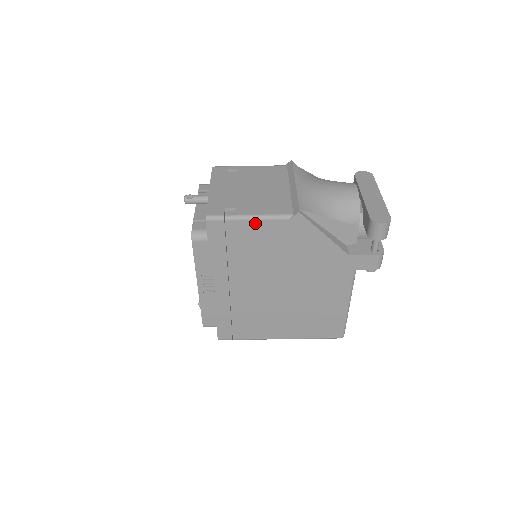
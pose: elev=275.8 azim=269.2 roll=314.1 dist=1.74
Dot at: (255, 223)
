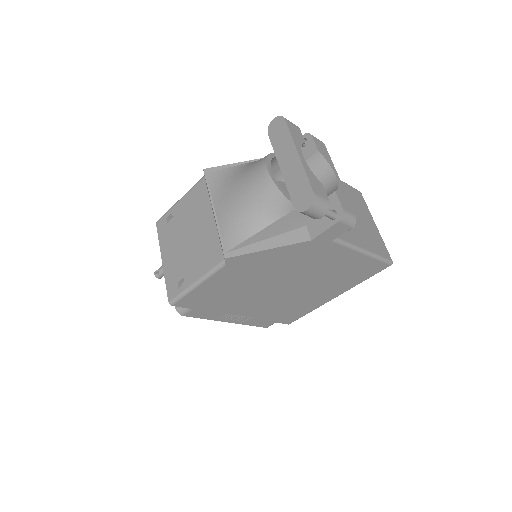
Dot at: (205, 284)
